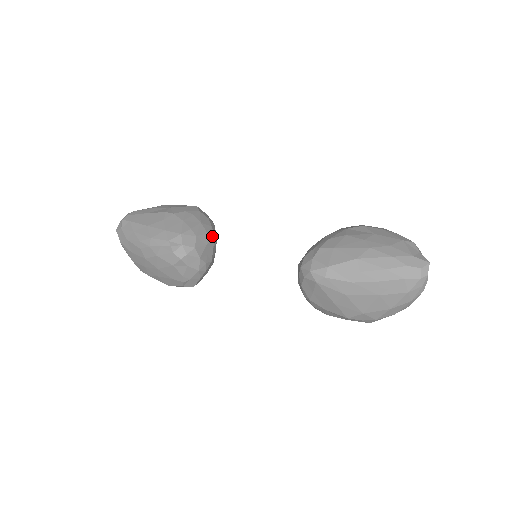
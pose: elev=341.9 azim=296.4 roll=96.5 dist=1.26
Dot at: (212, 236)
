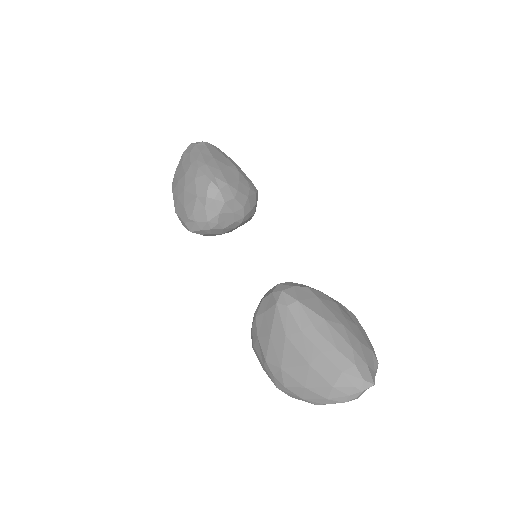
Dot at: (244, 214)
